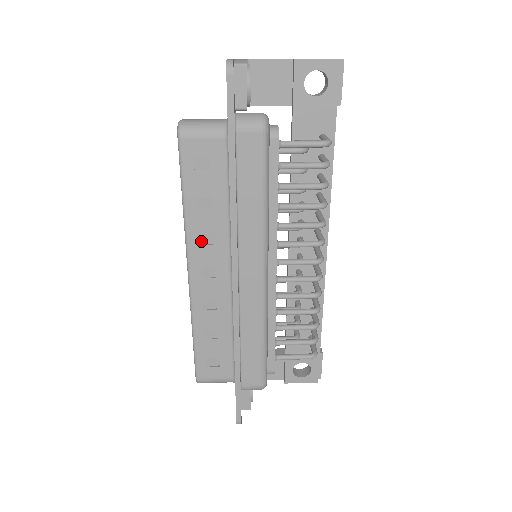
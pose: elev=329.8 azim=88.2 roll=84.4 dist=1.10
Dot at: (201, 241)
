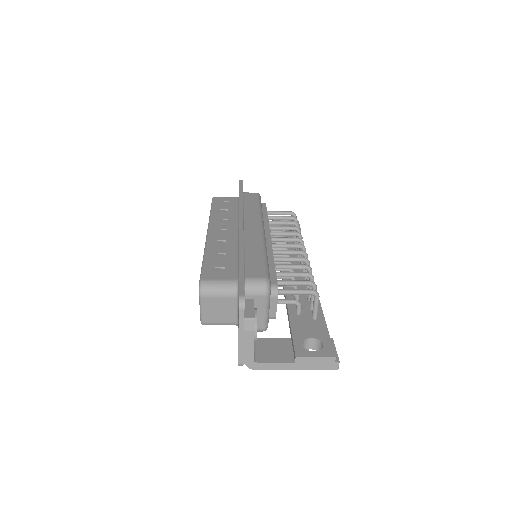
Dot at: (219, 221)
